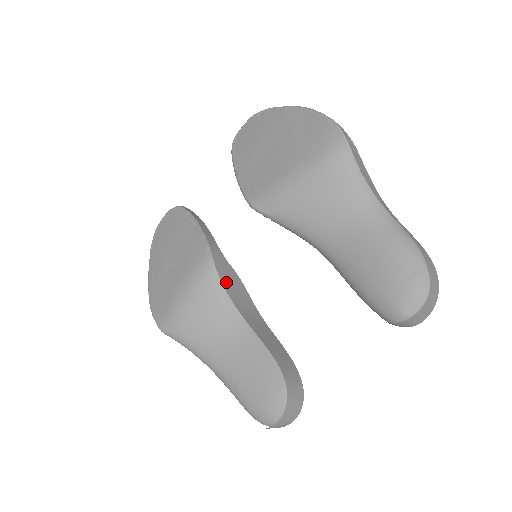
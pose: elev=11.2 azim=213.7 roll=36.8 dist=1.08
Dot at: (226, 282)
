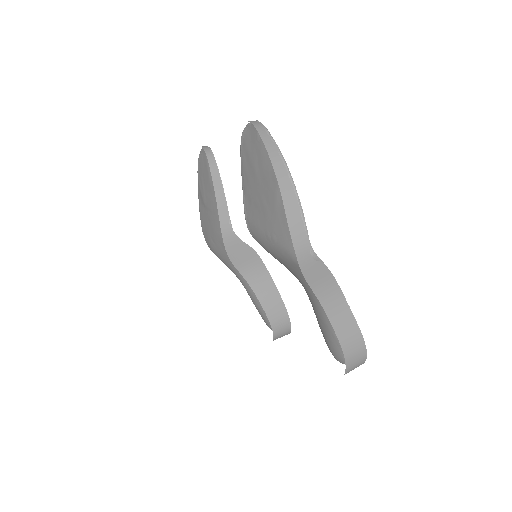
Dot at: (237, 260)
